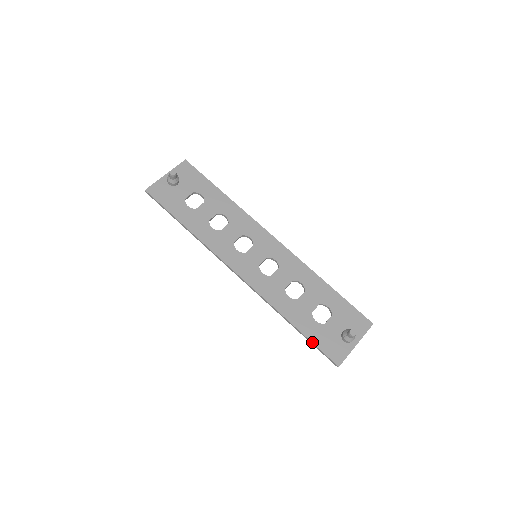
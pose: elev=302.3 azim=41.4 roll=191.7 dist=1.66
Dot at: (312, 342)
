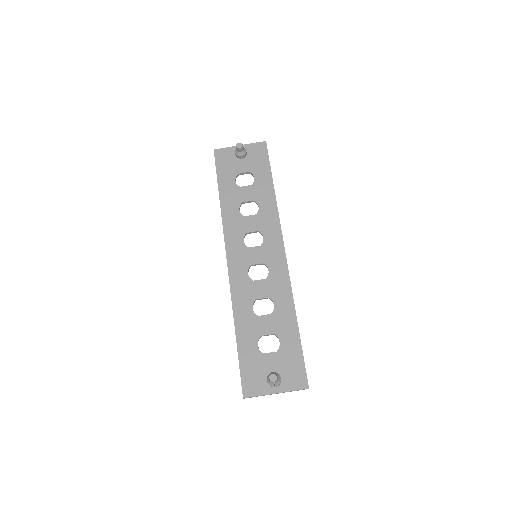
Dot at: (239, 360)
